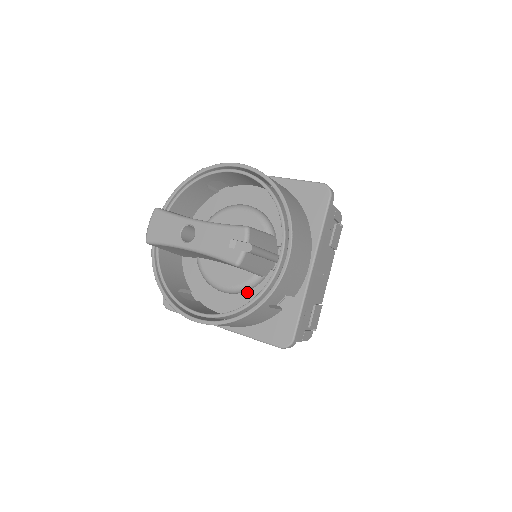
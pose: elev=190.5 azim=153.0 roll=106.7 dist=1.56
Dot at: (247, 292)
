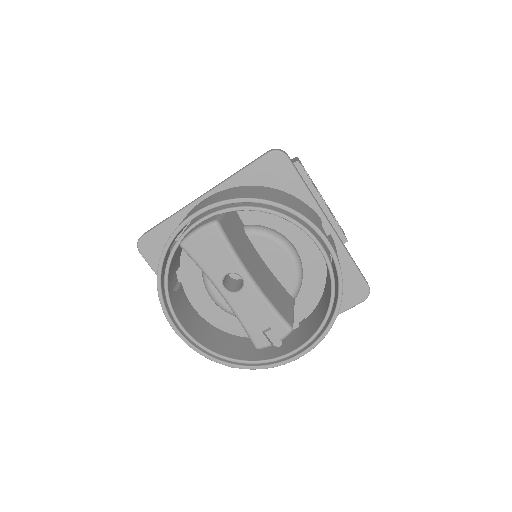
Dot at: occluded
